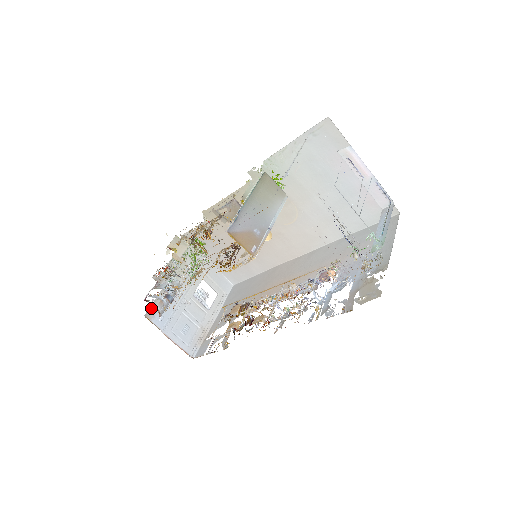
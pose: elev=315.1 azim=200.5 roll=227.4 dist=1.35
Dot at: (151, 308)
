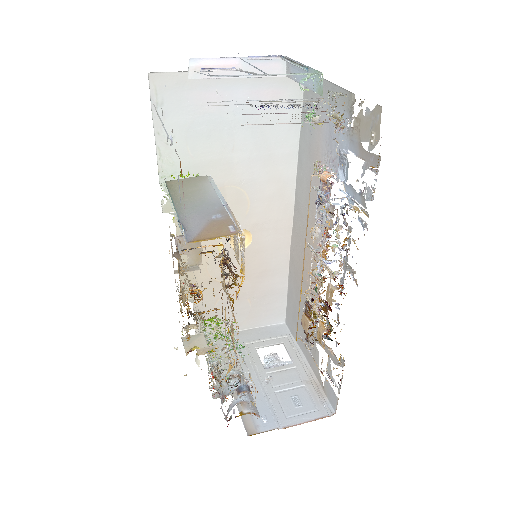
Dot at: (245, 423)
